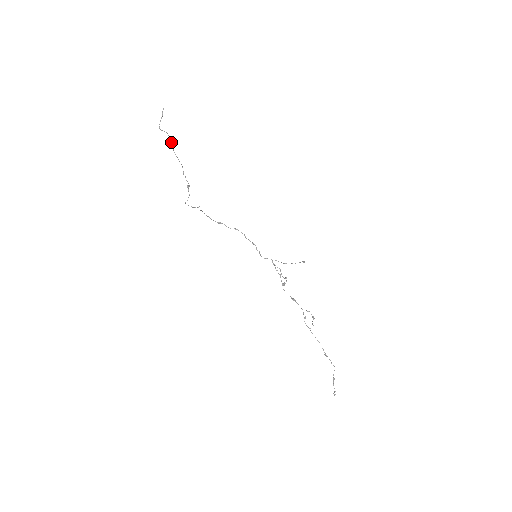
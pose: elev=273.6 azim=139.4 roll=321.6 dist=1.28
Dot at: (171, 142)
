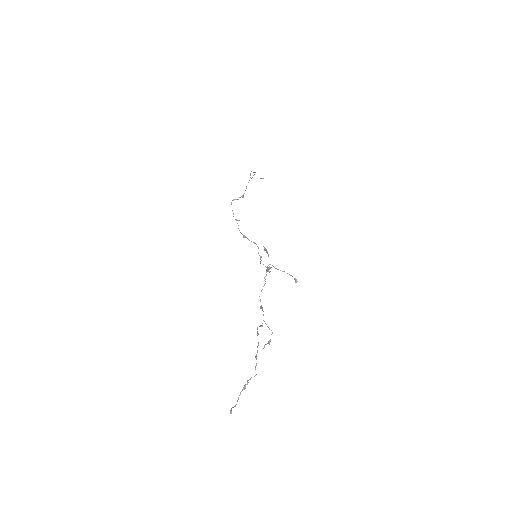
Dot at: (254, 172)
